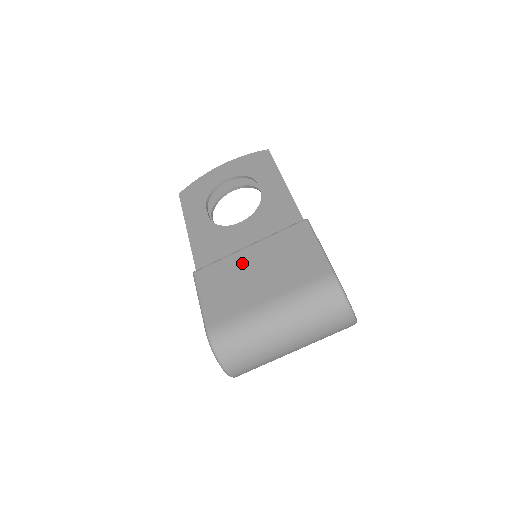
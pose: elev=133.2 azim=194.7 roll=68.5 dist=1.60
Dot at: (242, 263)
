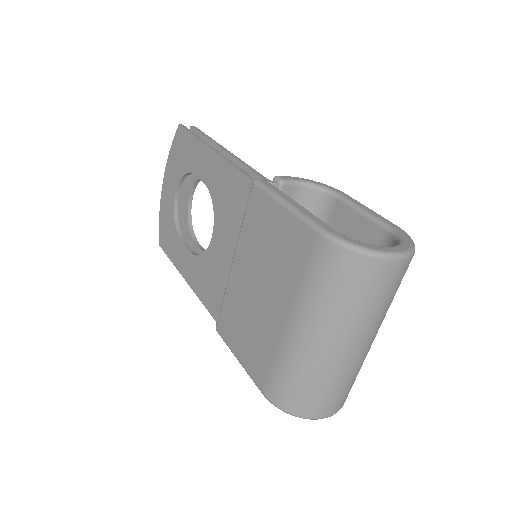
Dot at: (240, 288)
